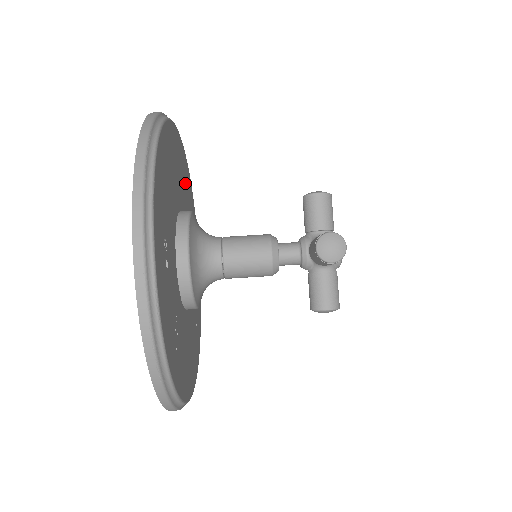
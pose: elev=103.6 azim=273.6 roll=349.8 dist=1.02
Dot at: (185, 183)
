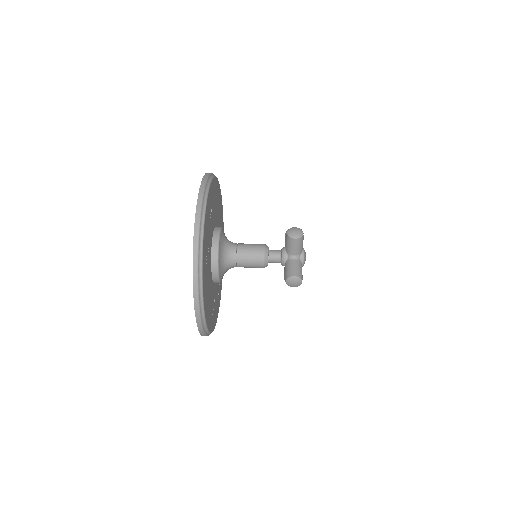
Dot at: occluded
